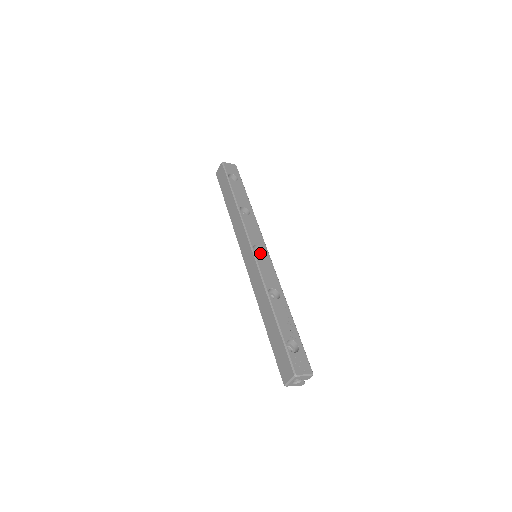
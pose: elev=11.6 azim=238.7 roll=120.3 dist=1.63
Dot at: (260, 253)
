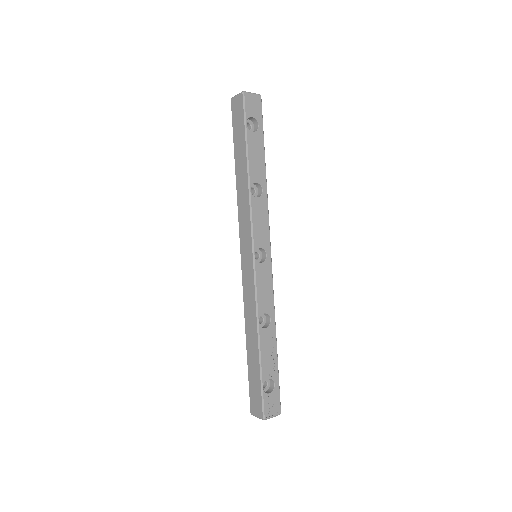
Dot at: (261, 254)
